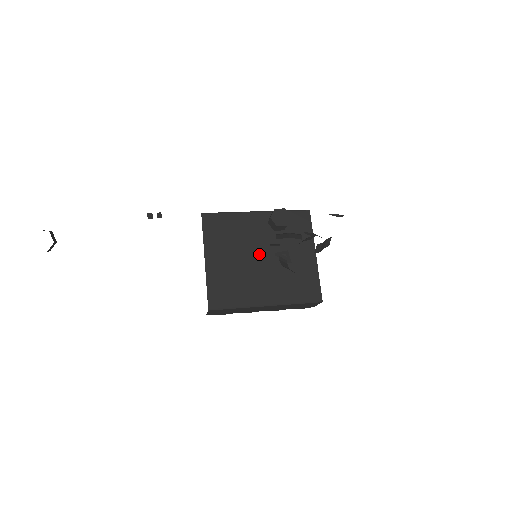
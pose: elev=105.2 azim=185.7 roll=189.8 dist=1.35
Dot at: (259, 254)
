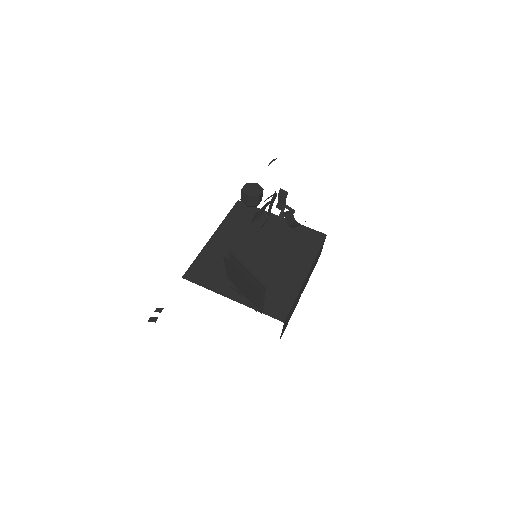
Dot at: (254, 255)
